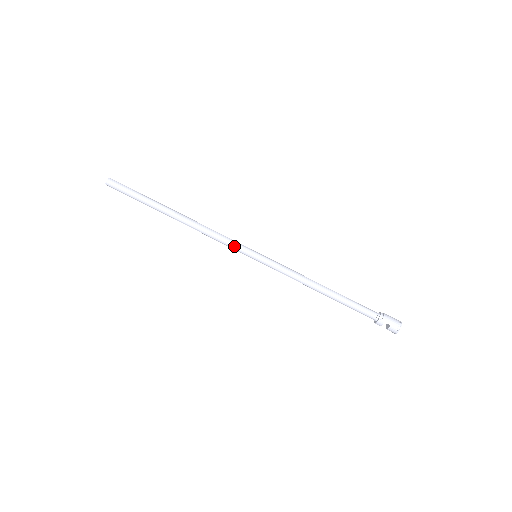
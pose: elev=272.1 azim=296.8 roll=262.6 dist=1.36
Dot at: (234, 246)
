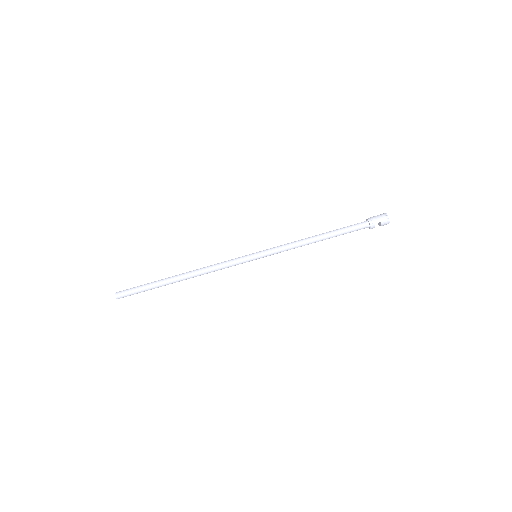
Dot at: (236, 263)
